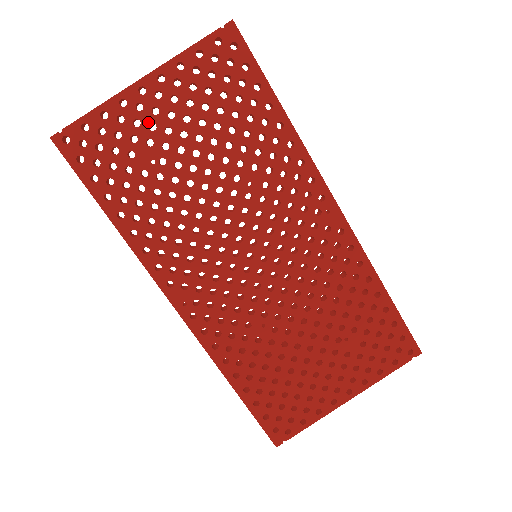
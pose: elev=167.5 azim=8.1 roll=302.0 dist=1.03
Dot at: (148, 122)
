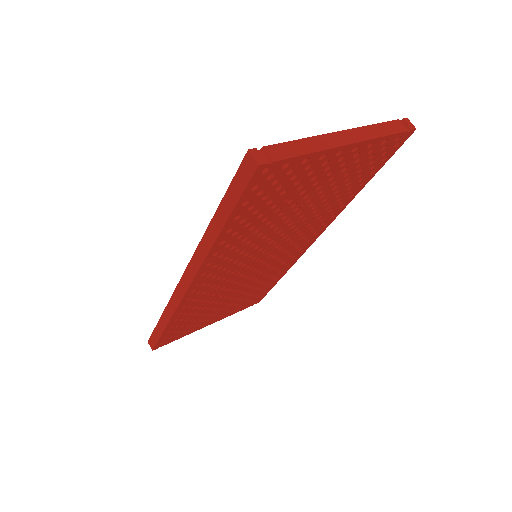
Dot at: (316, 174)
